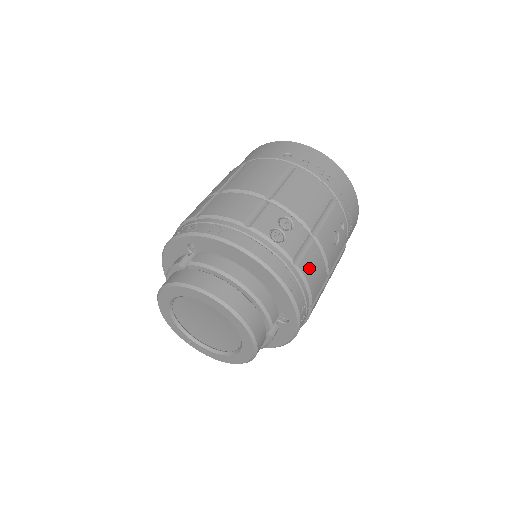
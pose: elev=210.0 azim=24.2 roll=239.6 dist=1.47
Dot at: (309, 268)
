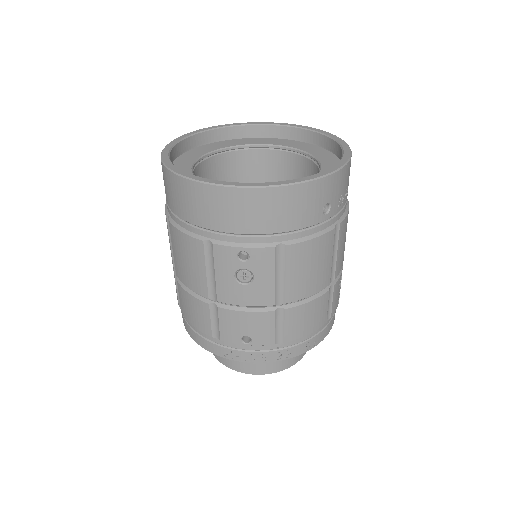
Dot at: occluded
